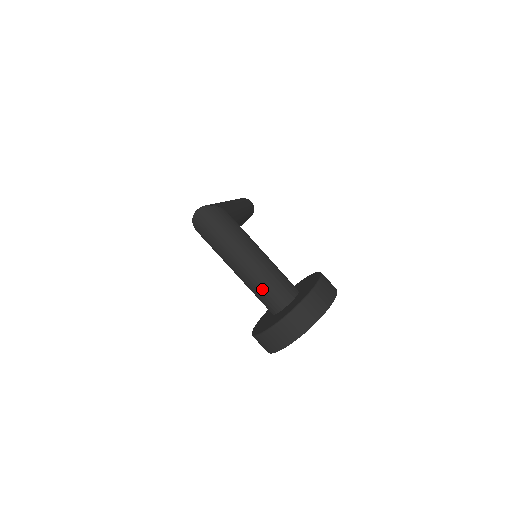
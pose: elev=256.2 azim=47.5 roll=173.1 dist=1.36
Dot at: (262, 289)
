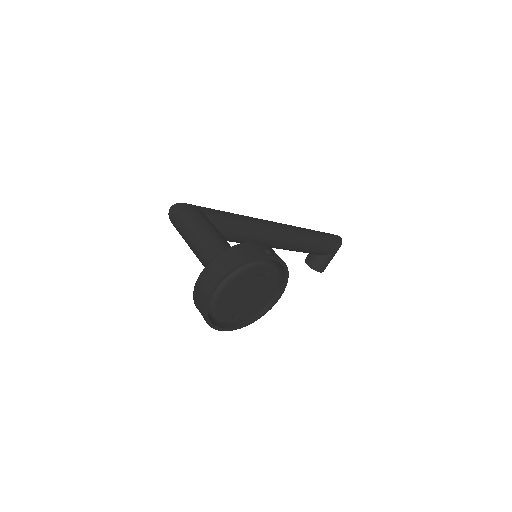
Dot at: occluded
